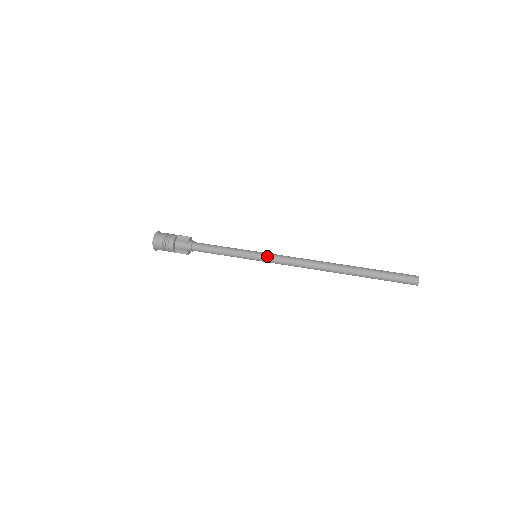
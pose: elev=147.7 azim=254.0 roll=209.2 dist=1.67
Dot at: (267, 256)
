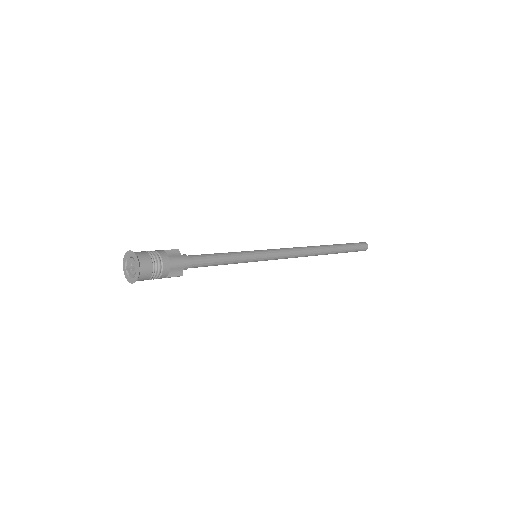
Dot at: (270, 252)
